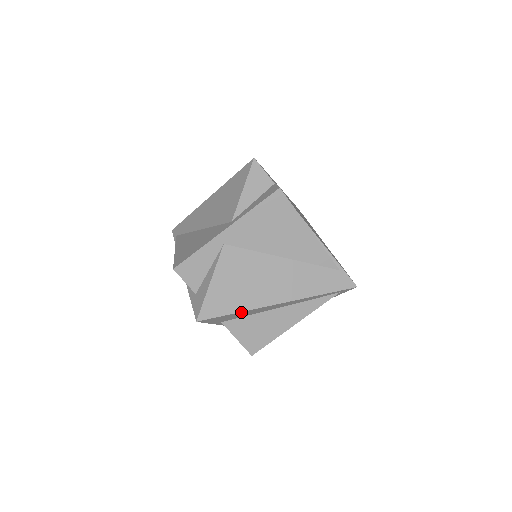
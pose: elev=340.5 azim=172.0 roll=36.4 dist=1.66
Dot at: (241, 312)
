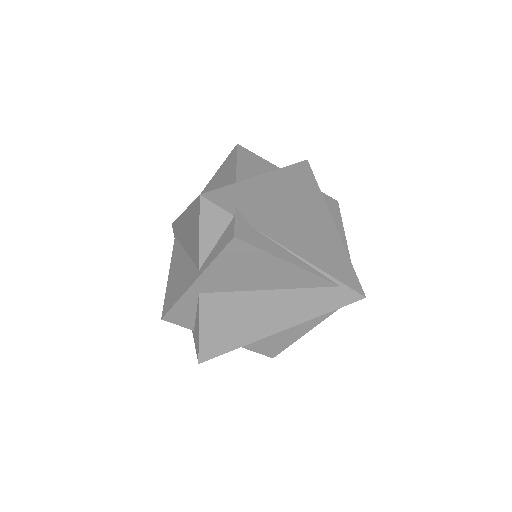
Dot at: (240, 346)
